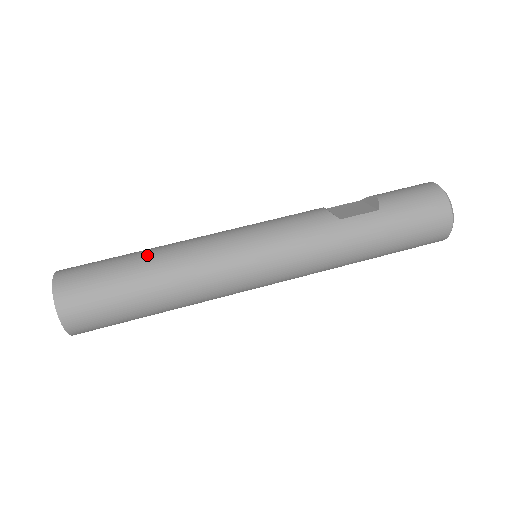
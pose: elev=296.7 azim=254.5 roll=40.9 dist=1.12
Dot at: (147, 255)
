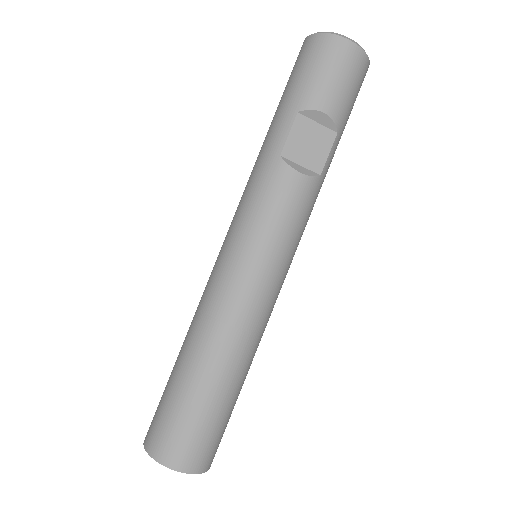
Dot at: (230, 376)
